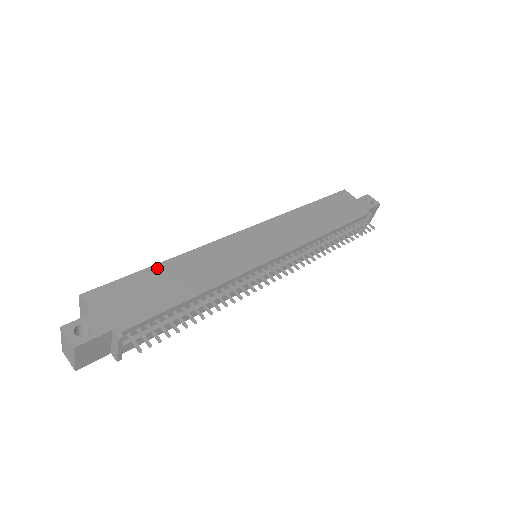
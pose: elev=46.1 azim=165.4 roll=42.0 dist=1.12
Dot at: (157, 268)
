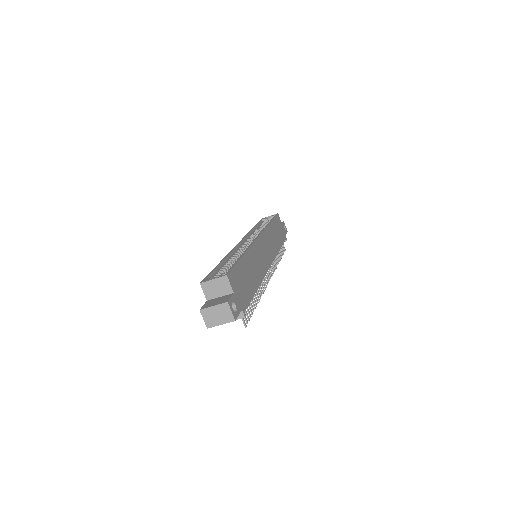
Dot at: (243, 260)
